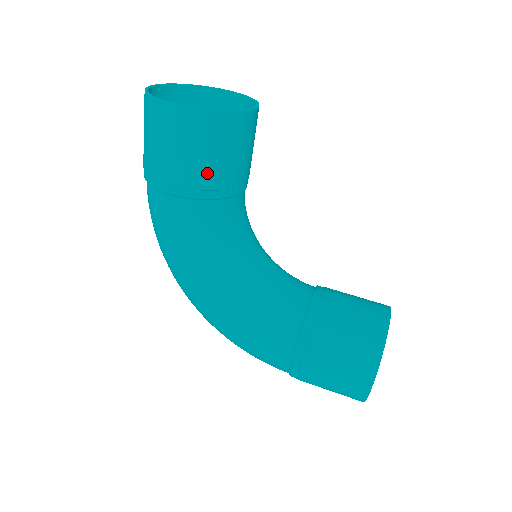
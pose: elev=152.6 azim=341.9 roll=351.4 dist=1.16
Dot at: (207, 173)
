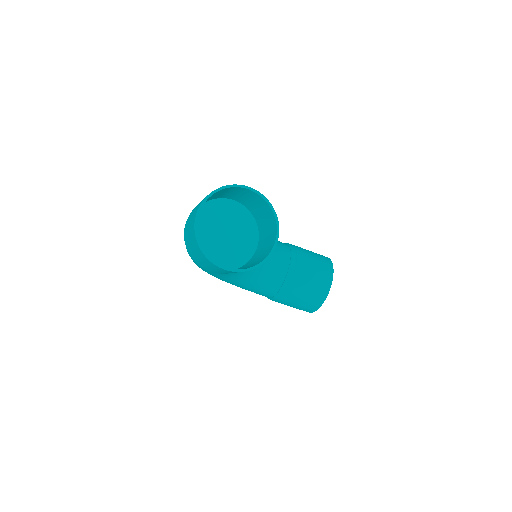
Dot at: occluded
